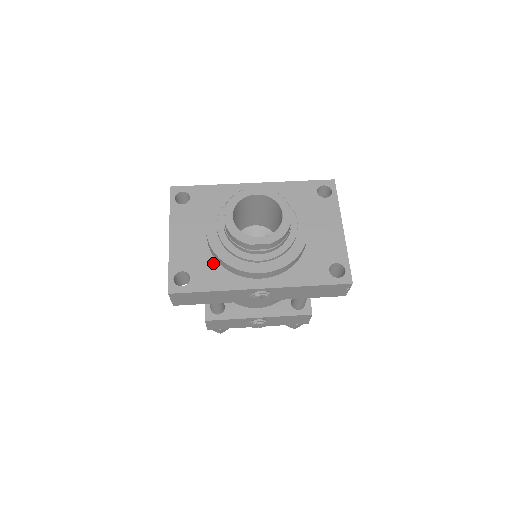
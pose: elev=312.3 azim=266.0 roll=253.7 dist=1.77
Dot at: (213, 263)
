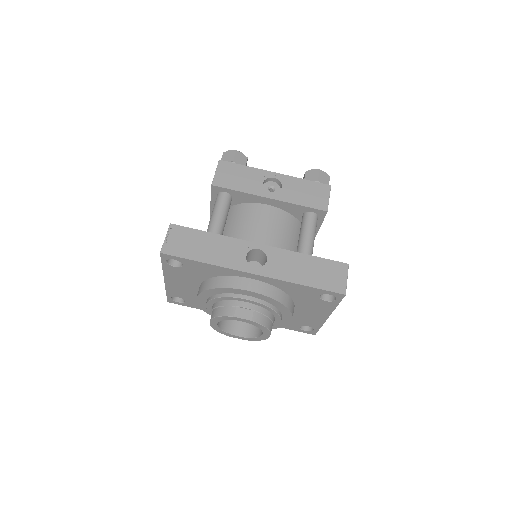
Dot at: occluded
